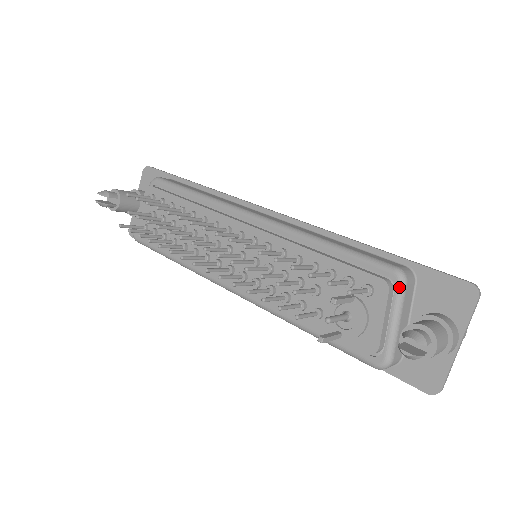
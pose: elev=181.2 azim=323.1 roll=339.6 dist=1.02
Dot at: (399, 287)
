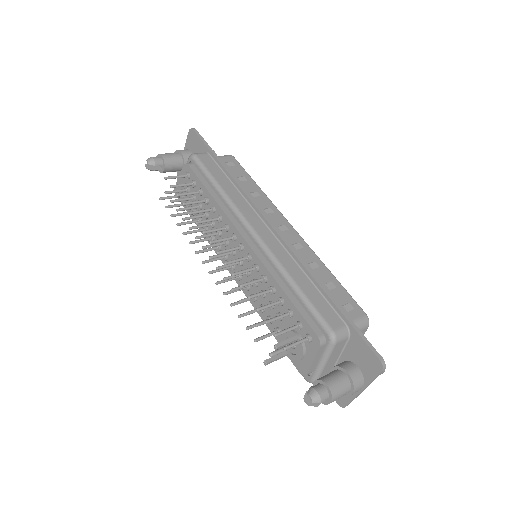
Dot at: (329, 345)
